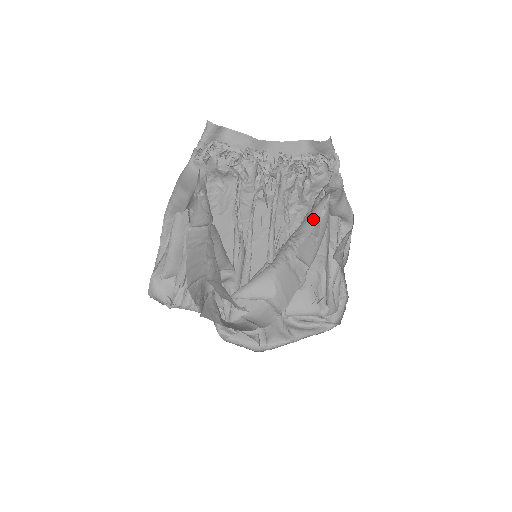
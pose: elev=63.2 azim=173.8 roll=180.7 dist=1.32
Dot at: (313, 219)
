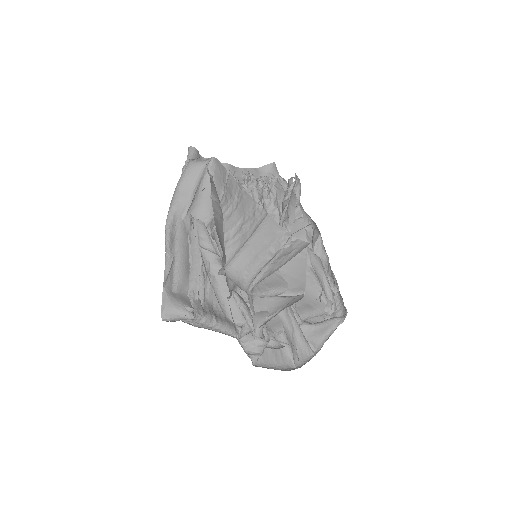
Dot at: (293, 205)
